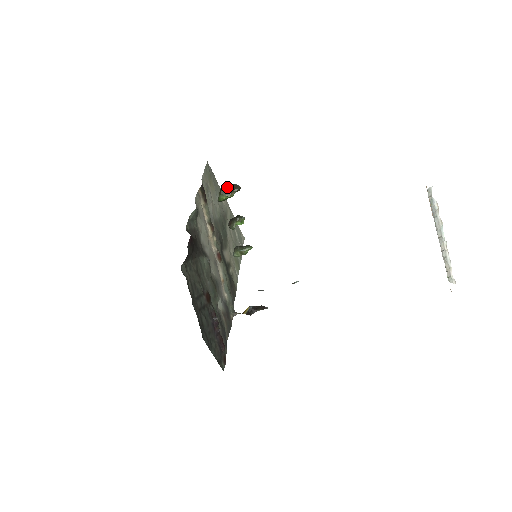
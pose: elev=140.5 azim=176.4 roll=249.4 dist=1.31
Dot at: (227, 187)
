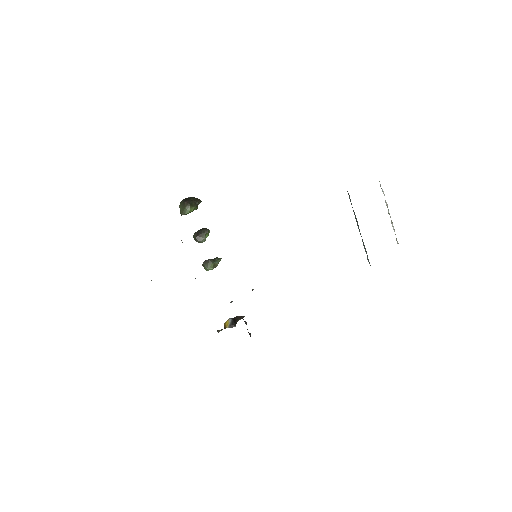
Dot at: (192, 199)
